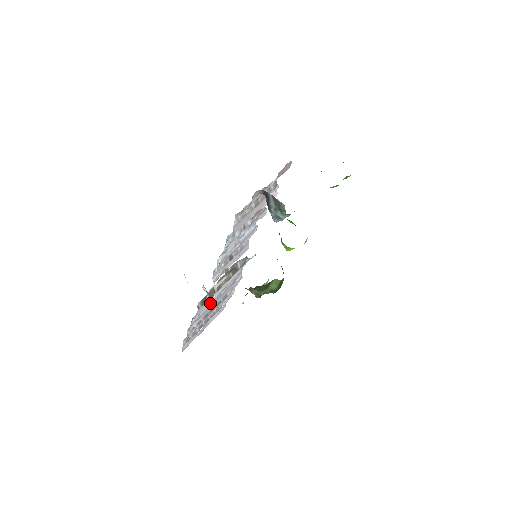
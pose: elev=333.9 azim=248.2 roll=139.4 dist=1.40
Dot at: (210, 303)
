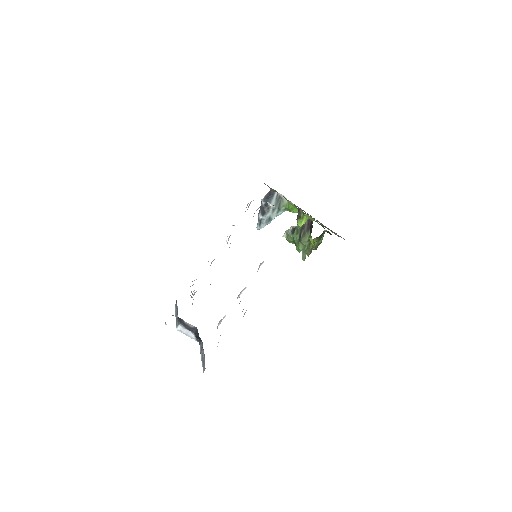
Dot at: occluded
